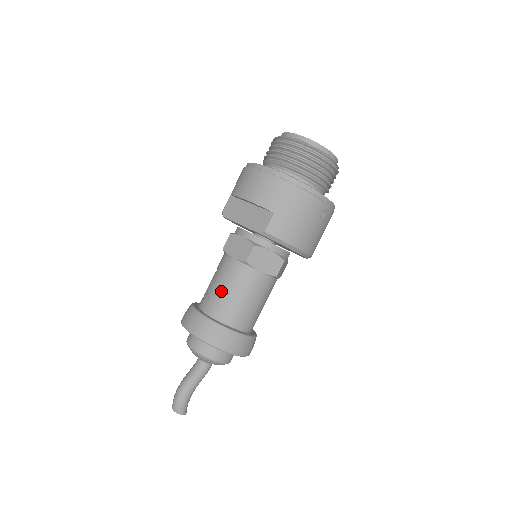
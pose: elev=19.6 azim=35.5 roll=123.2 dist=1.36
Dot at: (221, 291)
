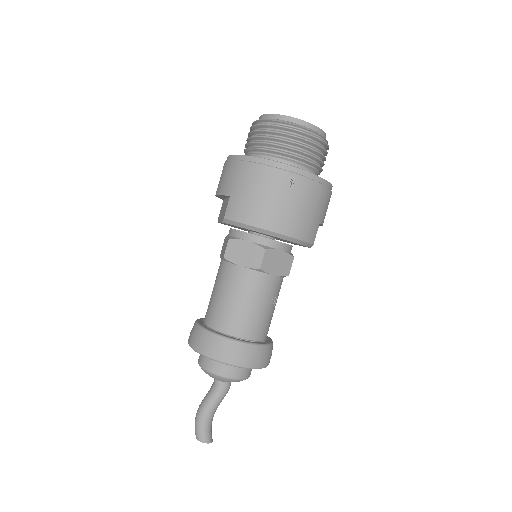
Dot at: (212, 295)
